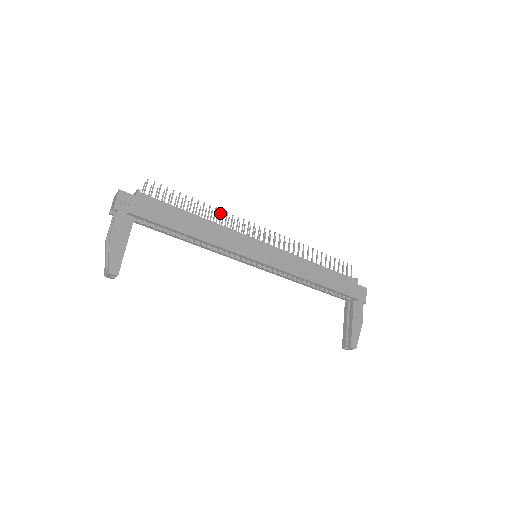
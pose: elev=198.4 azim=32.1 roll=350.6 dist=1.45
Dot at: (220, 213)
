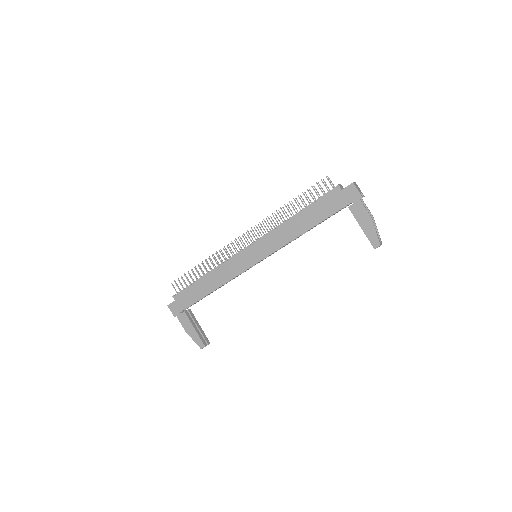
Dot at: (214, 257)
